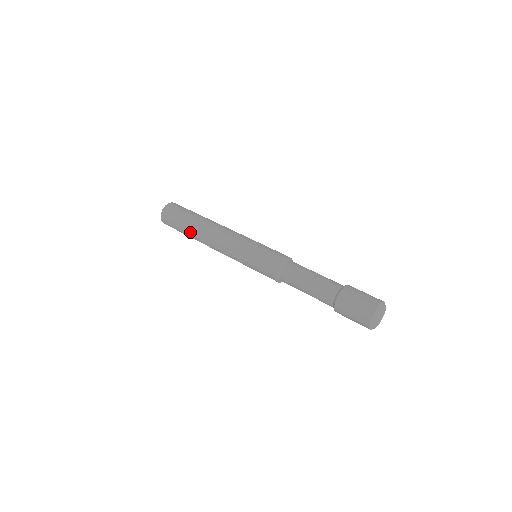
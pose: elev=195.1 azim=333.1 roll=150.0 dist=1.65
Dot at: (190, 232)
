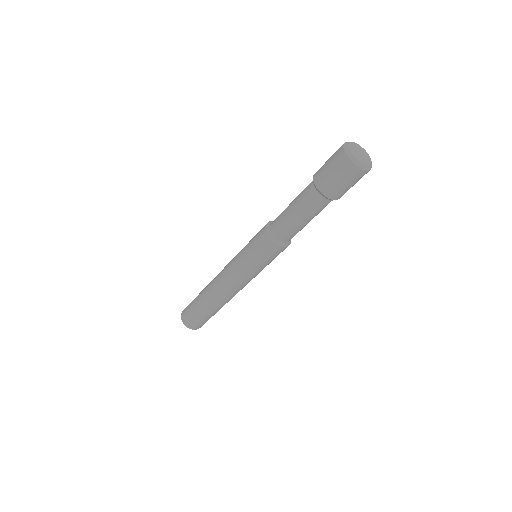
Dot at: (203, 301)
